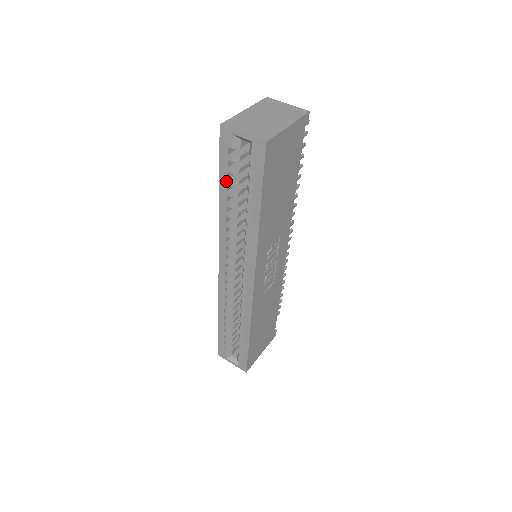
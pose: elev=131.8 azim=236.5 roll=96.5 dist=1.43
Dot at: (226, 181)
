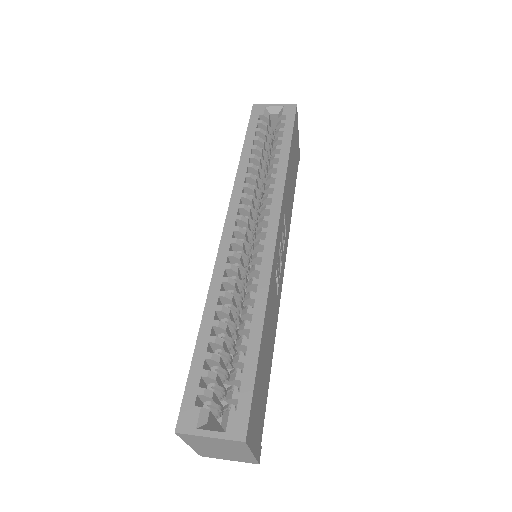
Dot at: (253, 138)
